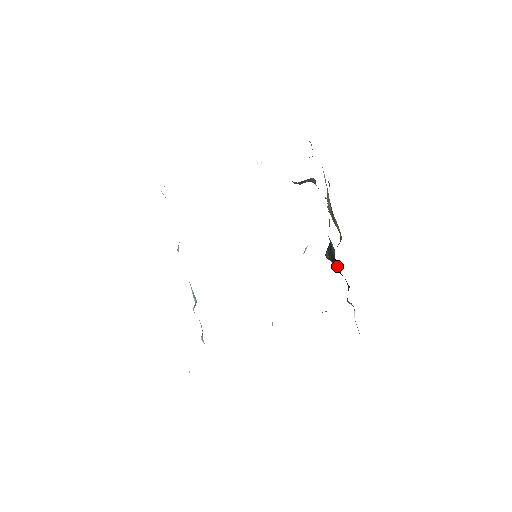
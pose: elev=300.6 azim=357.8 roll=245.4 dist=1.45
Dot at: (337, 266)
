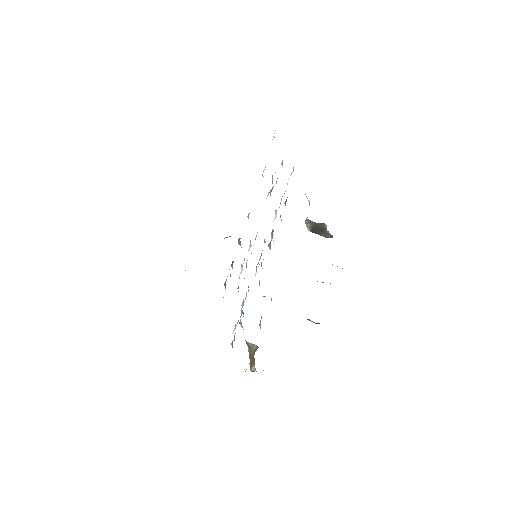
Dot at: occluded
